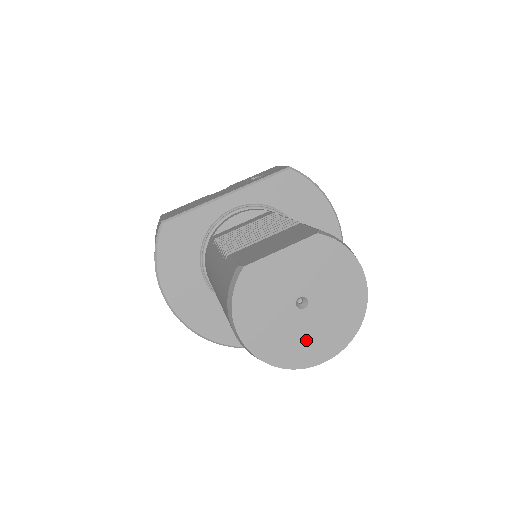
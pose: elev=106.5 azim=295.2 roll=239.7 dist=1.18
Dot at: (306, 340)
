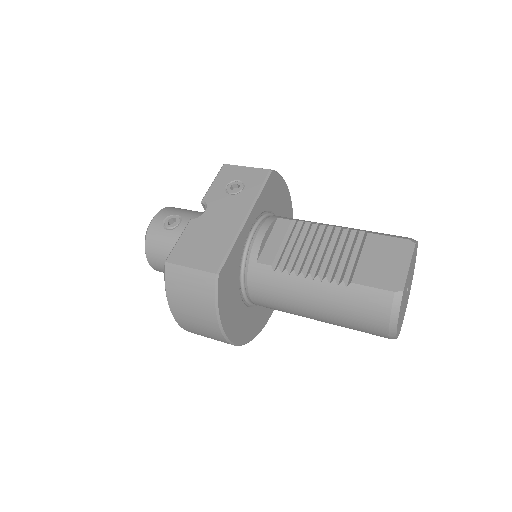
Dot at: occluded
